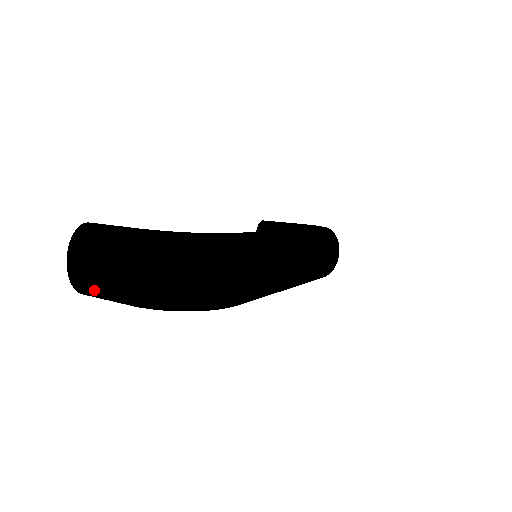
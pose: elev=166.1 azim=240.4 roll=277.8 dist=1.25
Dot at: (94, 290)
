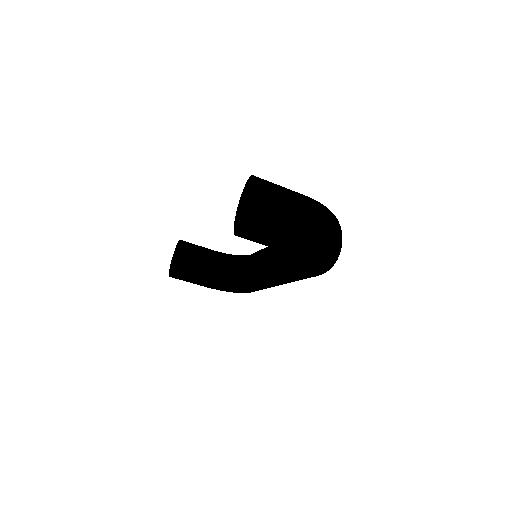
Dot at: (271, 230)
